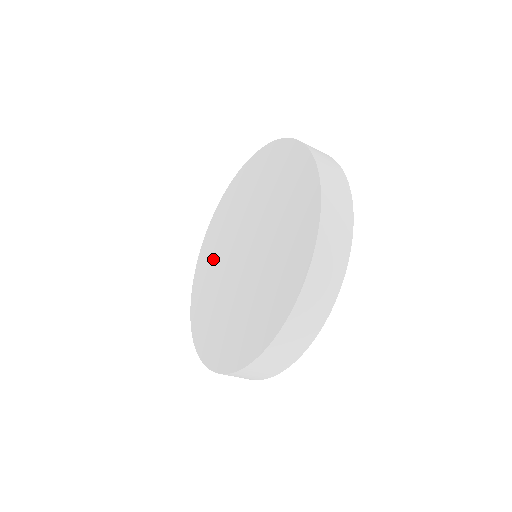
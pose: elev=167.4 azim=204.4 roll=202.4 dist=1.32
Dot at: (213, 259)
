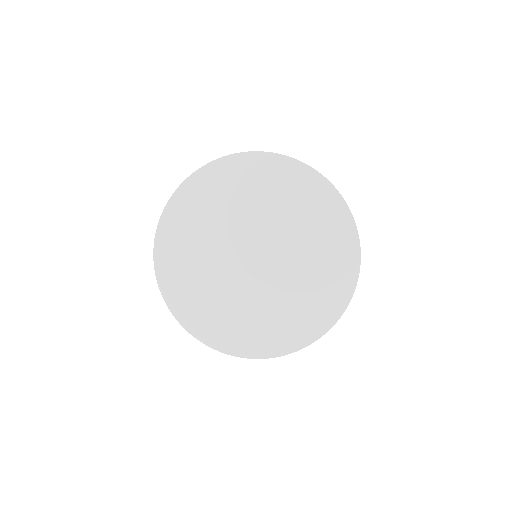
Dot at: (198, 278)
